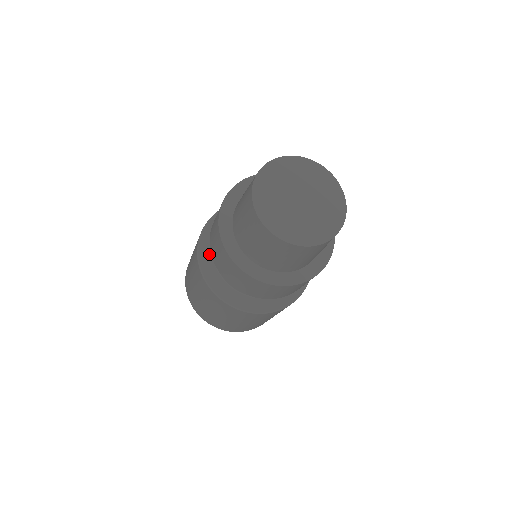
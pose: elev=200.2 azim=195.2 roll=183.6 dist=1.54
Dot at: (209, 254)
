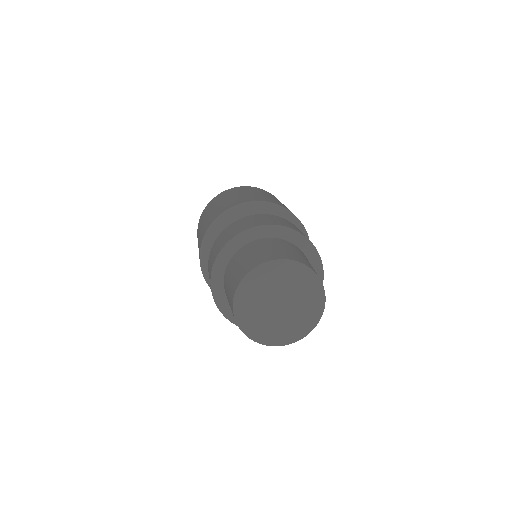
Dot at: occluded
